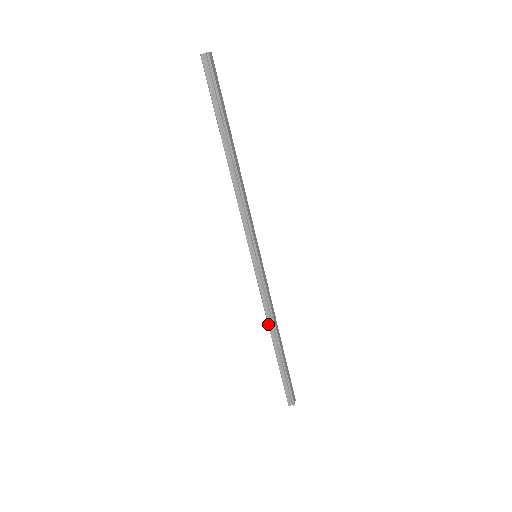
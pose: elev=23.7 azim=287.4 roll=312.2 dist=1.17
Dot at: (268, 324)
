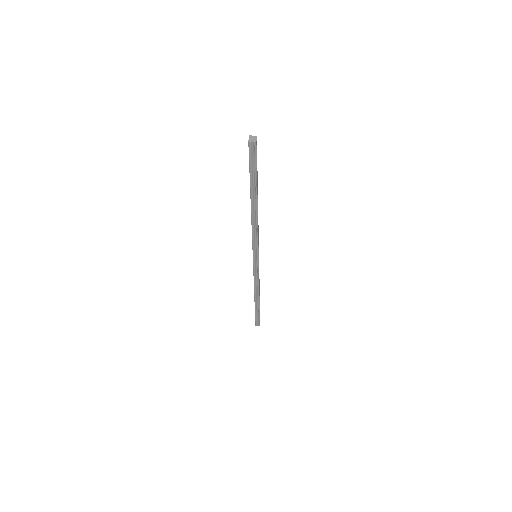
Dot at: (254, 290)
